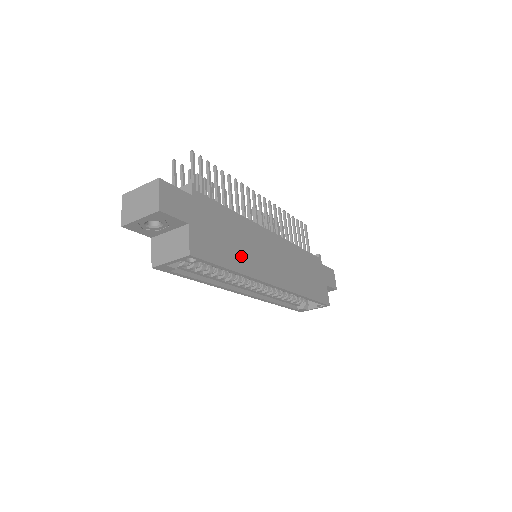
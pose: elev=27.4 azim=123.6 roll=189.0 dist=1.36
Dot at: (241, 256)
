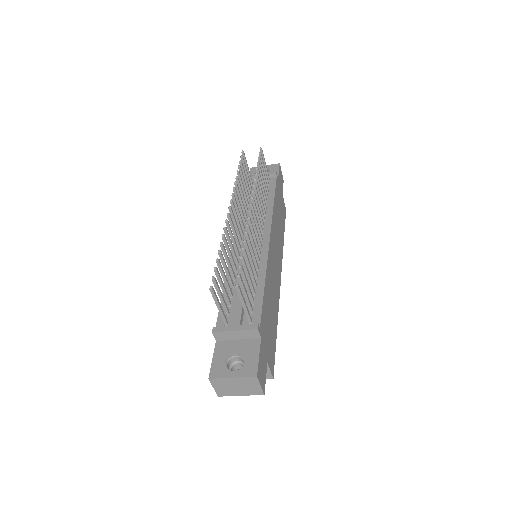
Dot at: (274, 308)
